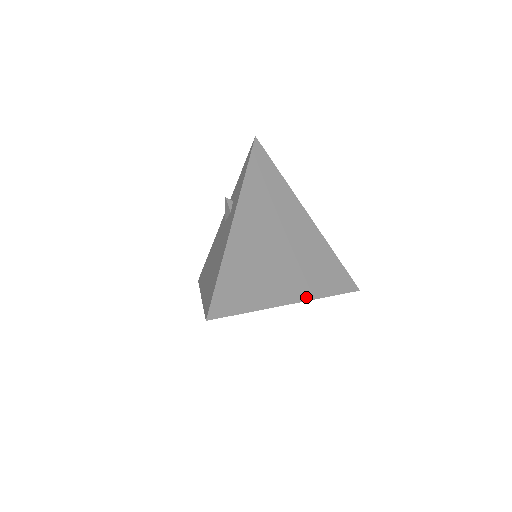
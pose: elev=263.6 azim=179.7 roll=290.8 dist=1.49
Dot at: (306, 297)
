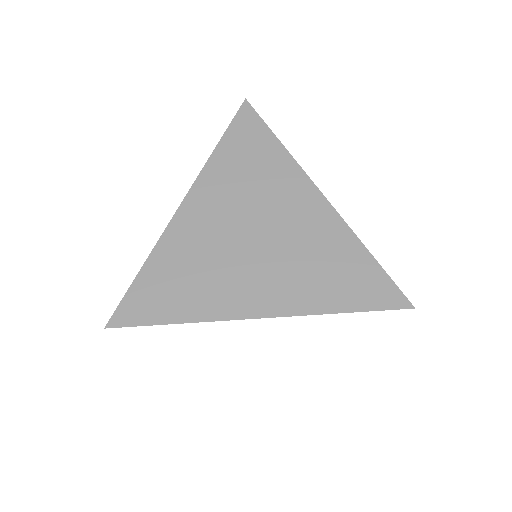
Dot at: (285, 311)
